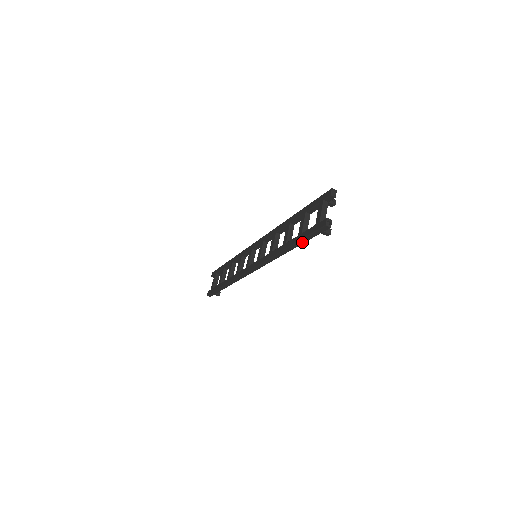
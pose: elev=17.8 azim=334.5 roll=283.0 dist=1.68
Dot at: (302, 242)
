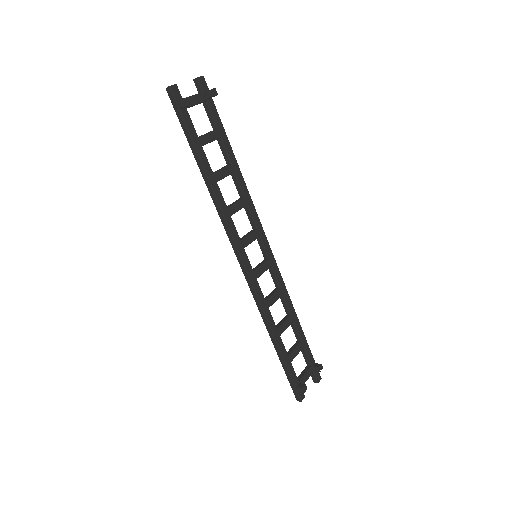
Dot at: (192, 144)
